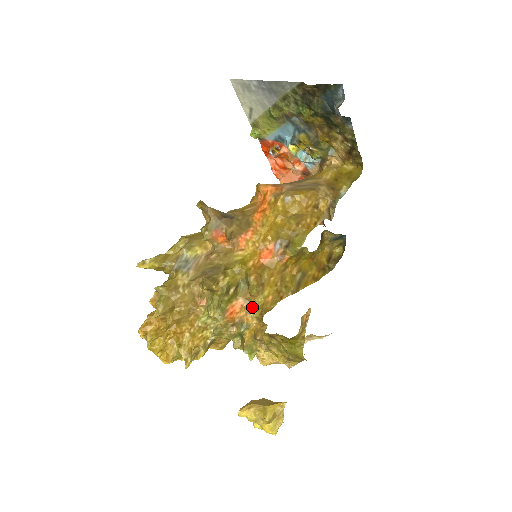
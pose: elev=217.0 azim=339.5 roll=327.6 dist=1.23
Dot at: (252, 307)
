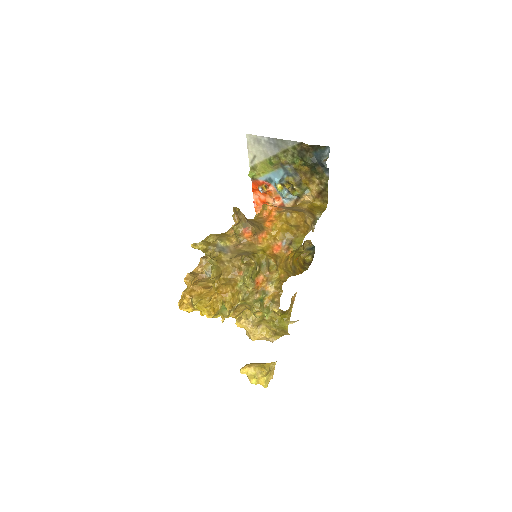
Dot at: (270, 281)
